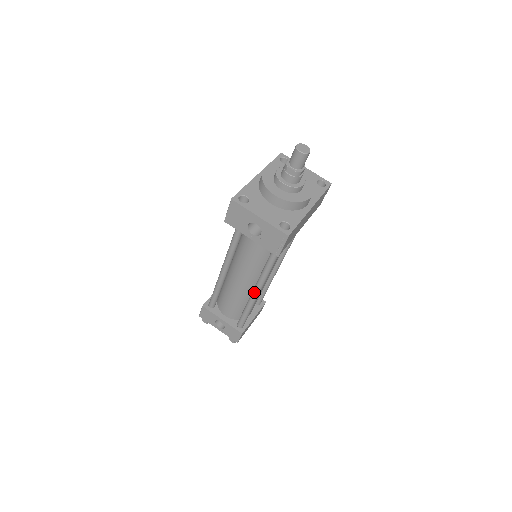
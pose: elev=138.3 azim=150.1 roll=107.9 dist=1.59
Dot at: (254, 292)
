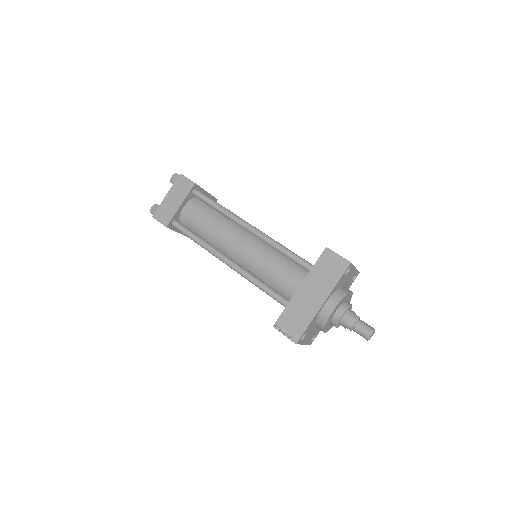
Dot at: occluded
